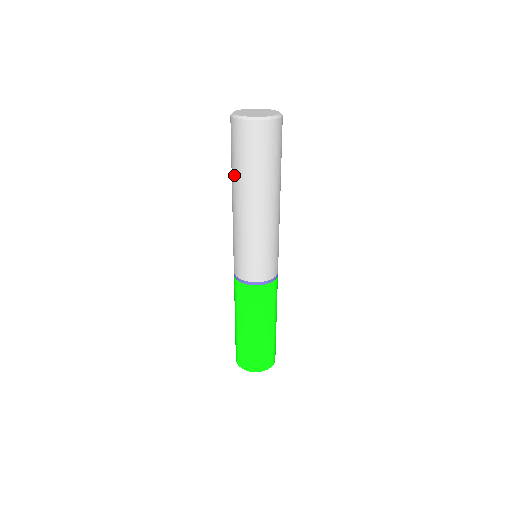
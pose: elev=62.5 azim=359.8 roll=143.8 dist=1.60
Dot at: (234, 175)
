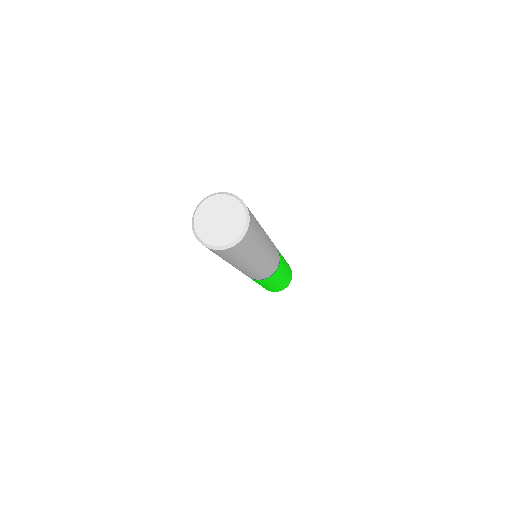
Dot at: occluded
